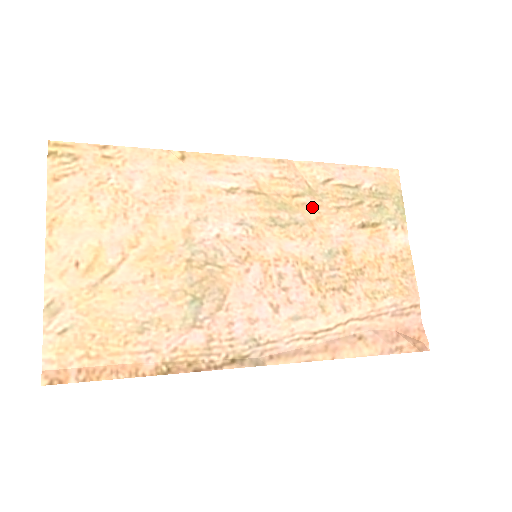
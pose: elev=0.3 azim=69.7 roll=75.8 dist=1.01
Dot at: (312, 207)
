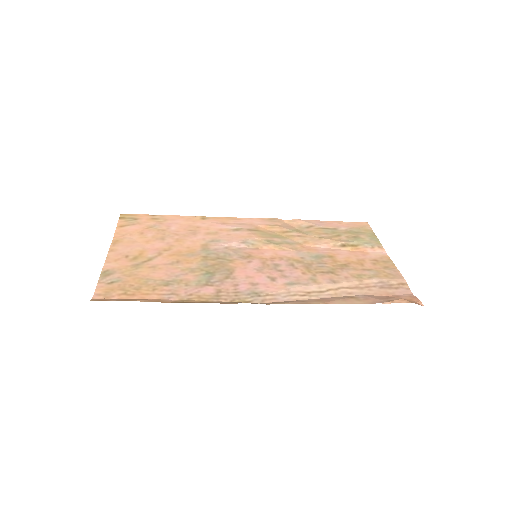
Dot at: (299, 237)
